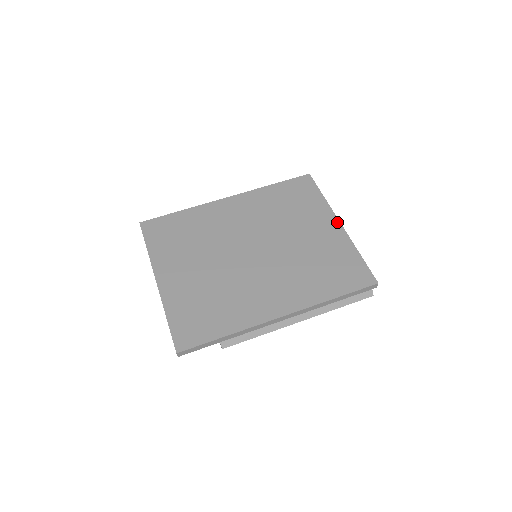
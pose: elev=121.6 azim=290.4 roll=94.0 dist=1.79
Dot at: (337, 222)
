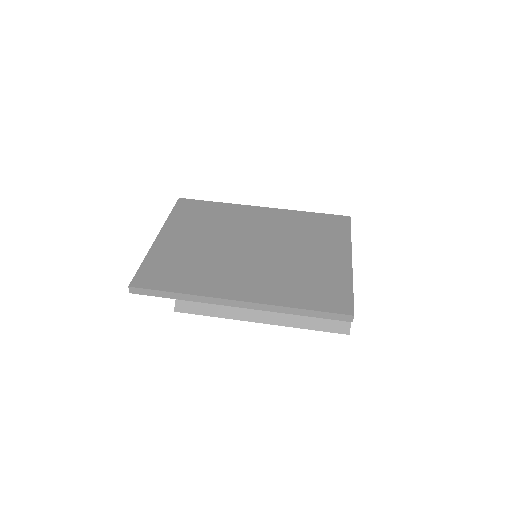
Dot at: (349, 257)
